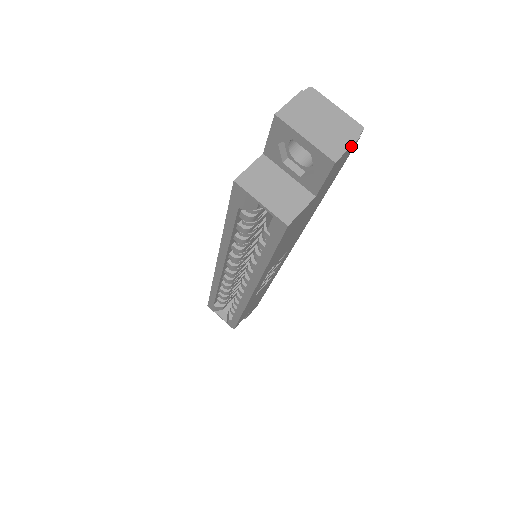
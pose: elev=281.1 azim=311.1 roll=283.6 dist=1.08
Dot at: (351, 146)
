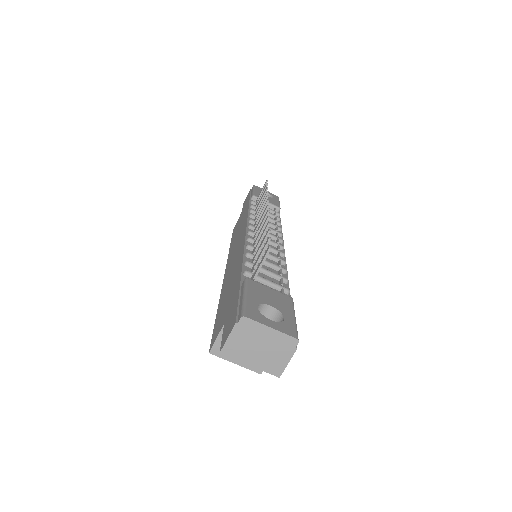
Dot at: (290, 358)
